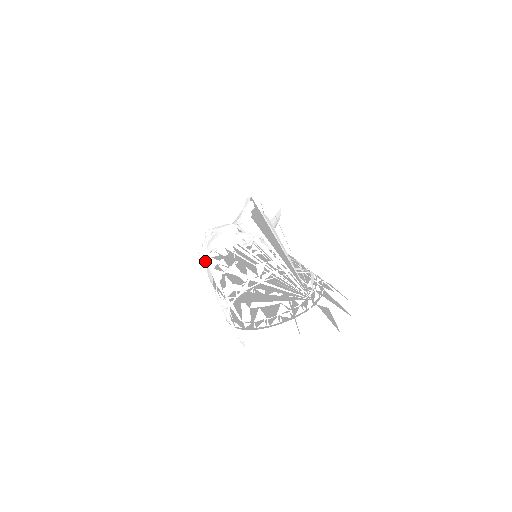
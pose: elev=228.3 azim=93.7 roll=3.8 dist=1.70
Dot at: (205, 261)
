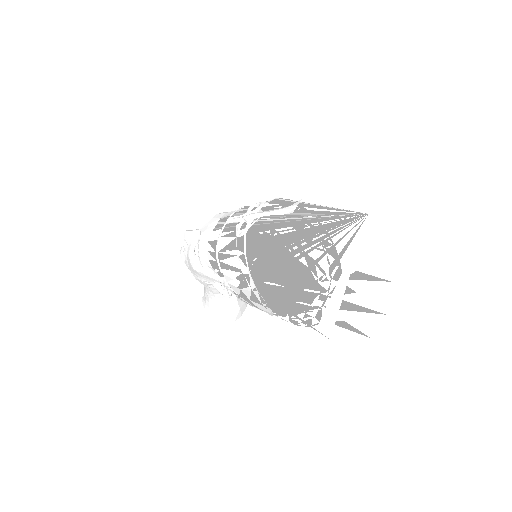
Dot at: occluded
